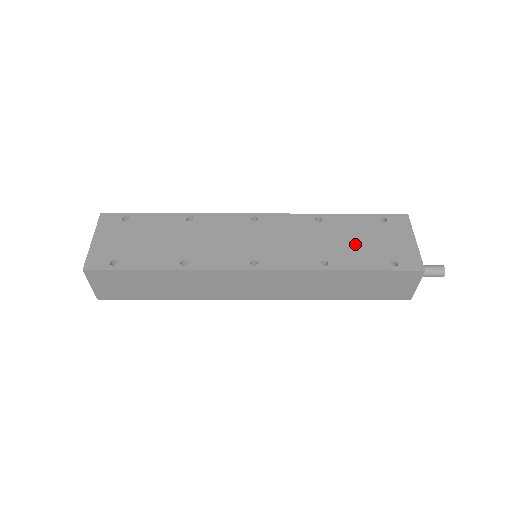
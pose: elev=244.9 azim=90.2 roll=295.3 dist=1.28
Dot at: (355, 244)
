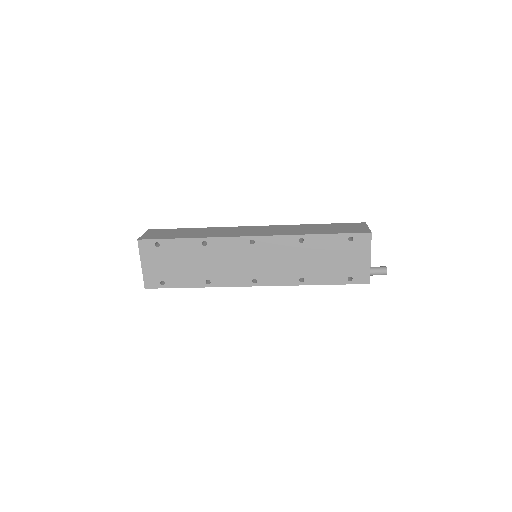
Dot at: (325, 263)
